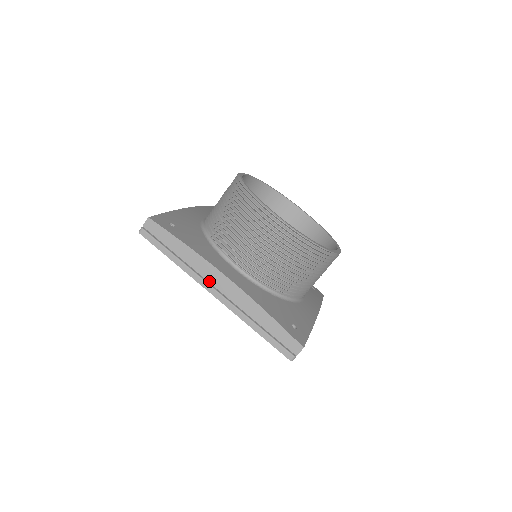
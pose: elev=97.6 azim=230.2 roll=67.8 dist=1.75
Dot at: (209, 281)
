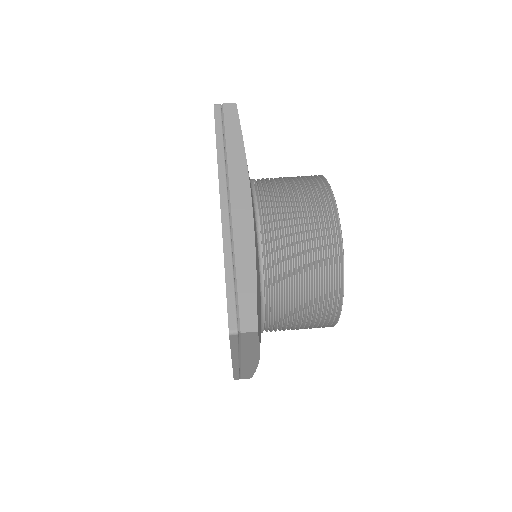
Dot at: (231, 190)
